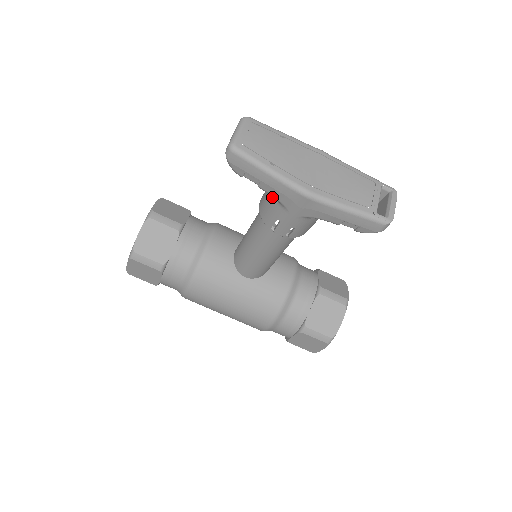
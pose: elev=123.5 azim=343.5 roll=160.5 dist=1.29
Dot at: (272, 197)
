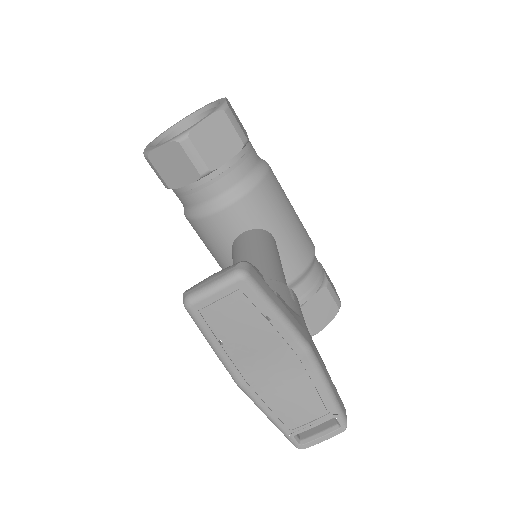
Dot at: occluded
